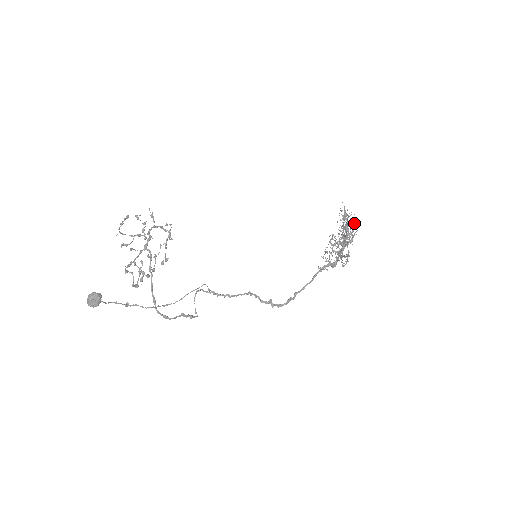
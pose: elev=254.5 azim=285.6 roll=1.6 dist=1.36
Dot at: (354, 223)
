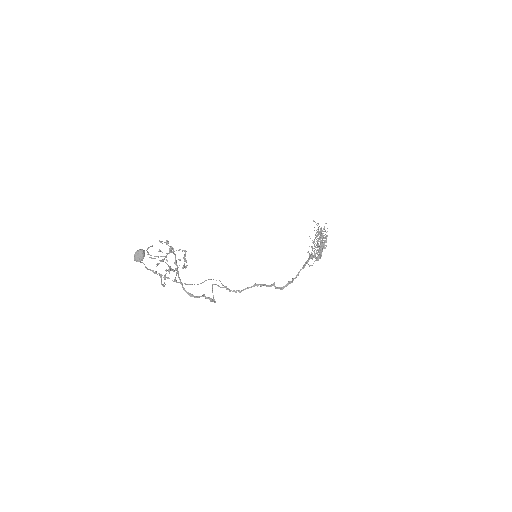
Dot at: (325, 231)
